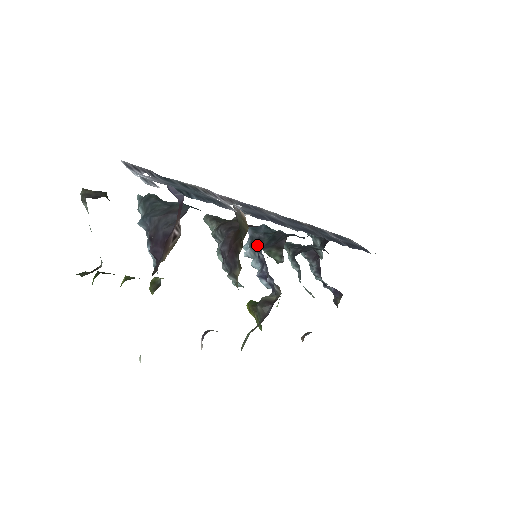
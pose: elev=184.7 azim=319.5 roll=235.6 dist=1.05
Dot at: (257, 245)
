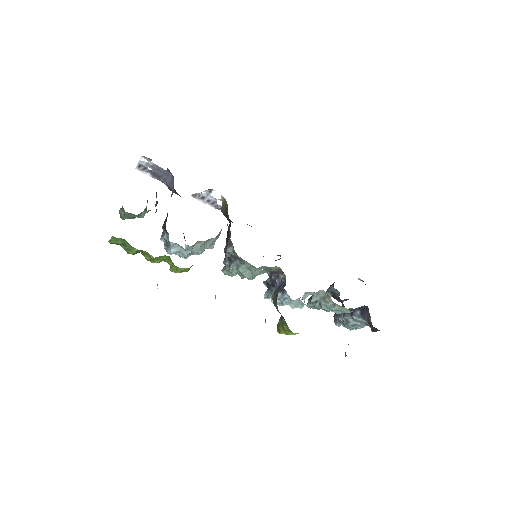
Dot at: (268, 278)
